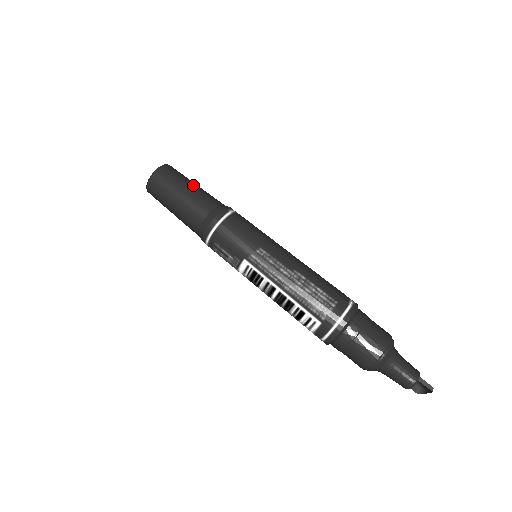
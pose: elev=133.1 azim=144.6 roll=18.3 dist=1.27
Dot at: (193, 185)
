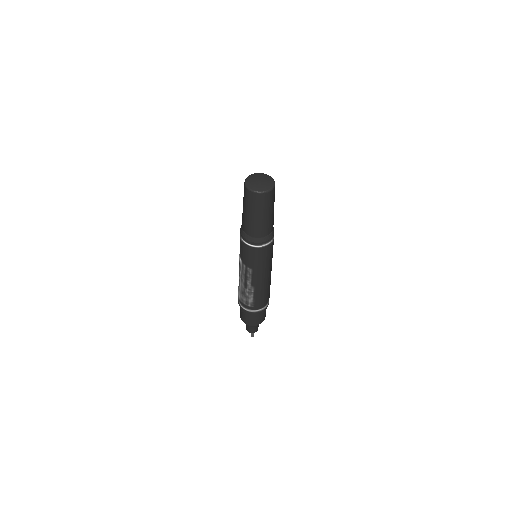
Dot at: (264, 217)
